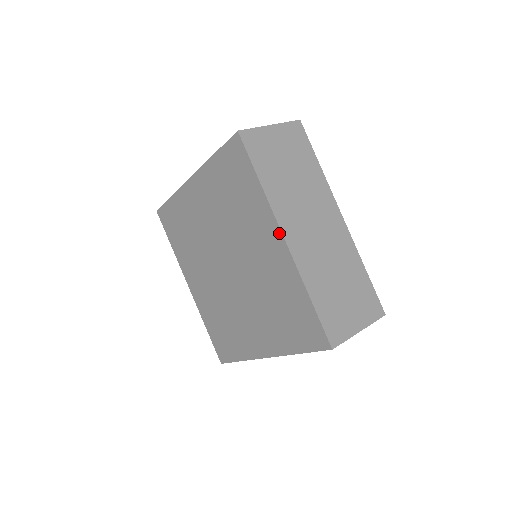
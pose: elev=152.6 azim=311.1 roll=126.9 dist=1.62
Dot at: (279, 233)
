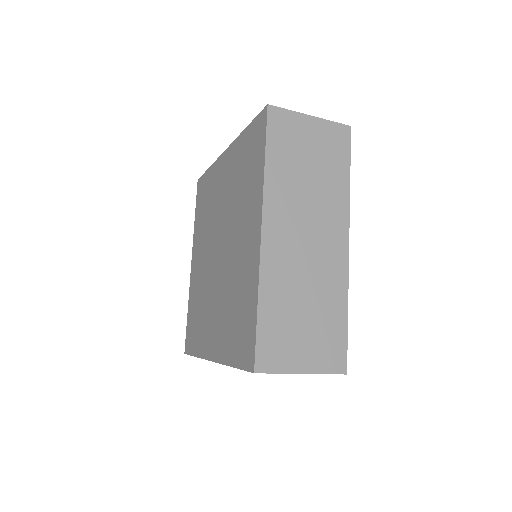
Dot at: (223, 156)
